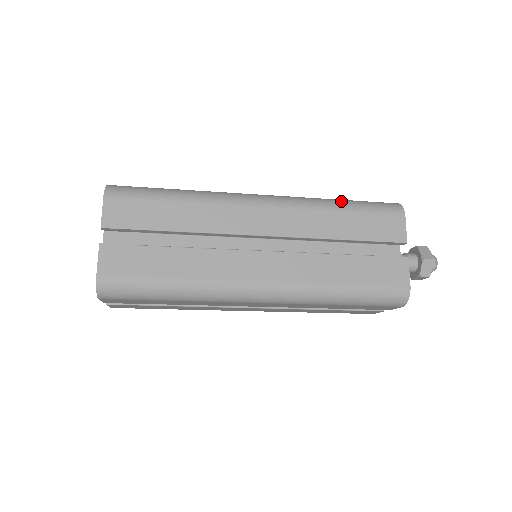
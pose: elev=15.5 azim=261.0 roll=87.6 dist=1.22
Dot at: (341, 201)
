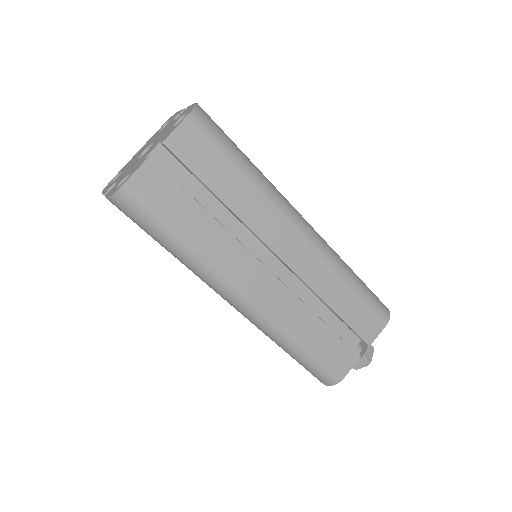
Dot at: (356, 277)
